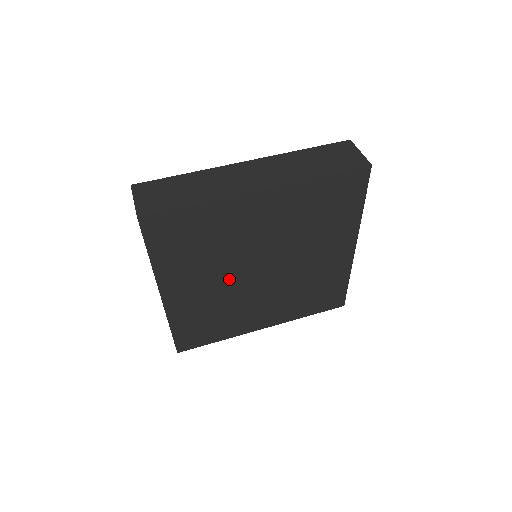
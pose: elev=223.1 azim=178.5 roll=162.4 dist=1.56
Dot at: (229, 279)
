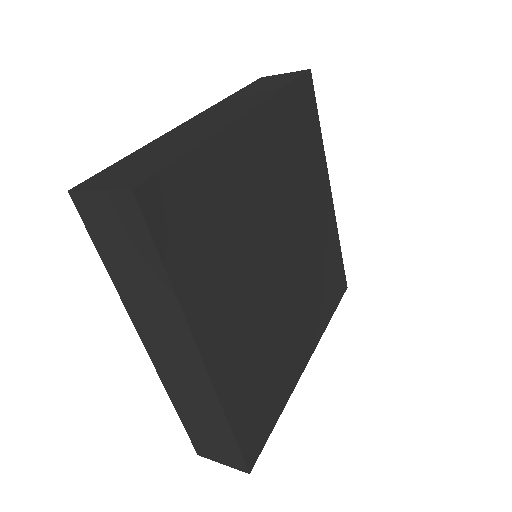
Dot at: (259, 287)
